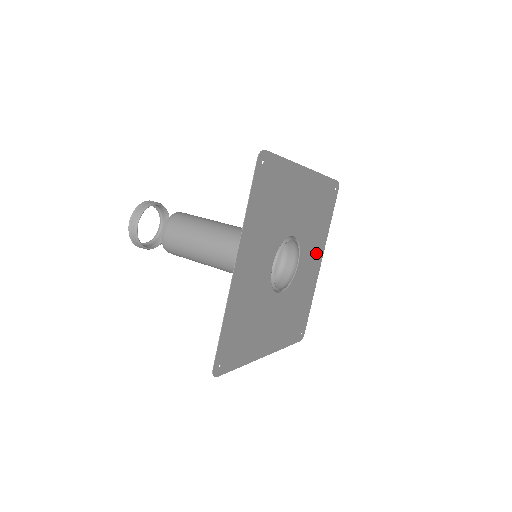
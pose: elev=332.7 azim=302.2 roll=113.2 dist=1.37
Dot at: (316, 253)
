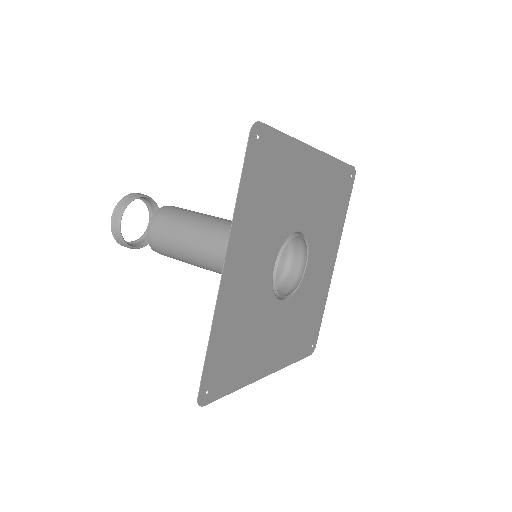
Dot at: (329, 252)
